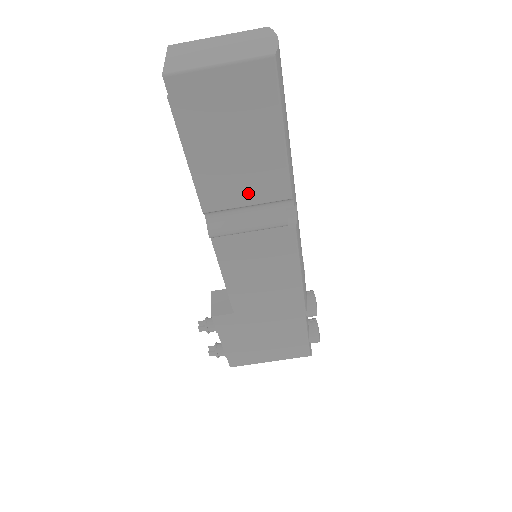
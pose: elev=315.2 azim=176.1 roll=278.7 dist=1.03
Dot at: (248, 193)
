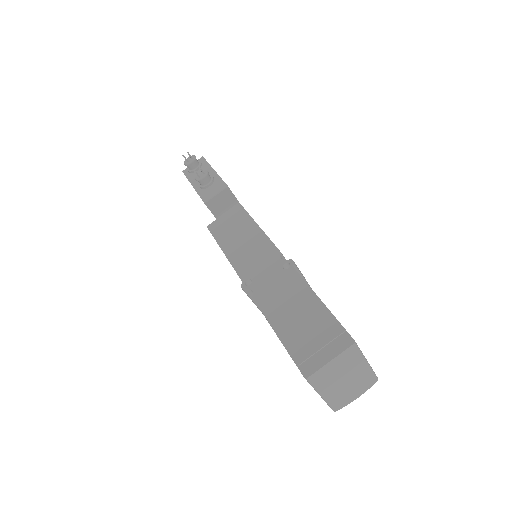
Dot at: occluded
